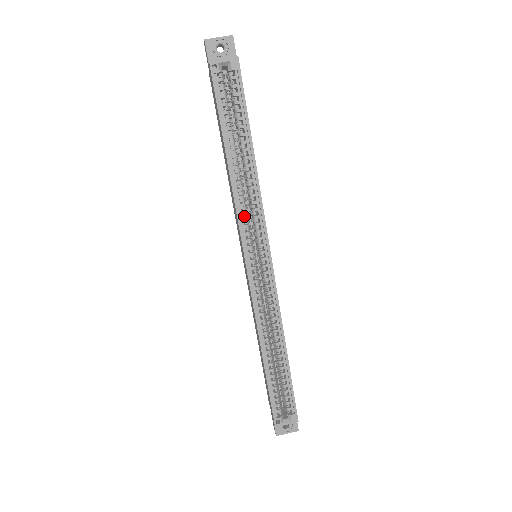
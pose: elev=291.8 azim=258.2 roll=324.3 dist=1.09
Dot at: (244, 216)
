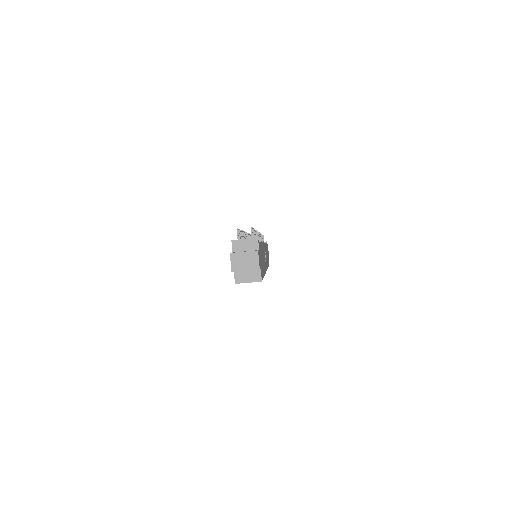
Dot at: occluded
